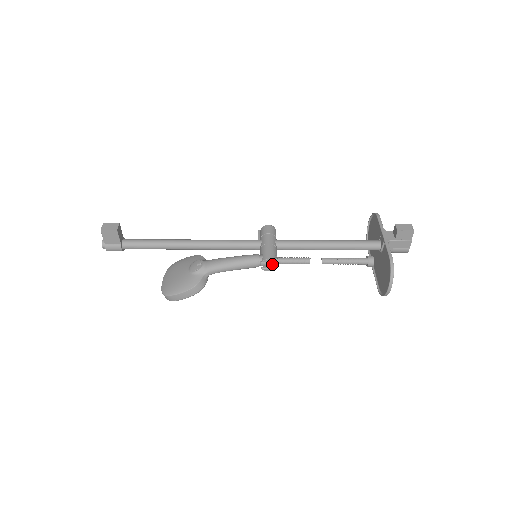
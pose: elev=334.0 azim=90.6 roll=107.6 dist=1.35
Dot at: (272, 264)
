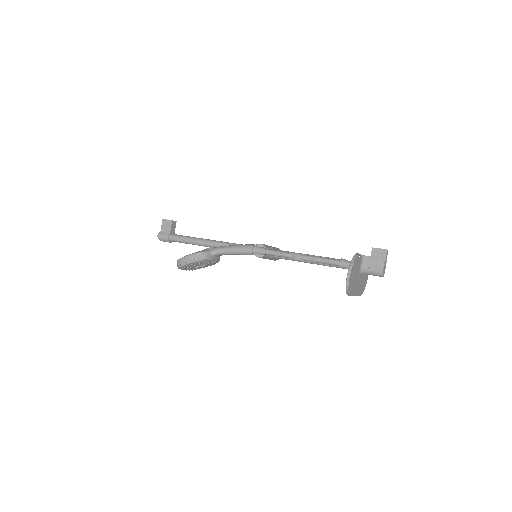
Dot at: (263, 251)
